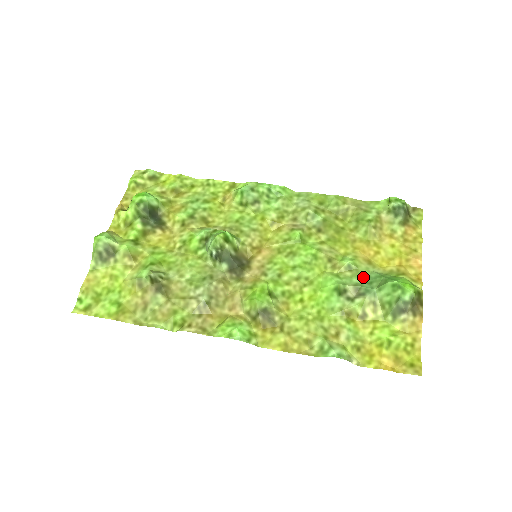
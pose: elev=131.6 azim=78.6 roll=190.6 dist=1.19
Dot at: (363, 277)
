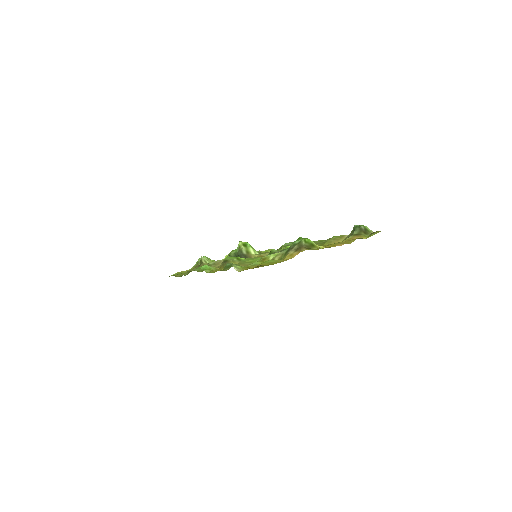
Dot at: occluded
